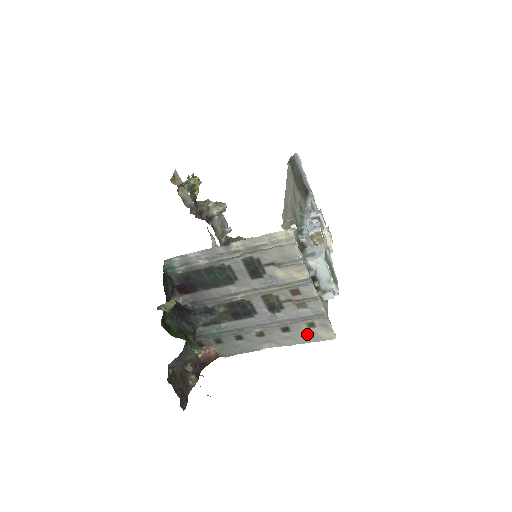
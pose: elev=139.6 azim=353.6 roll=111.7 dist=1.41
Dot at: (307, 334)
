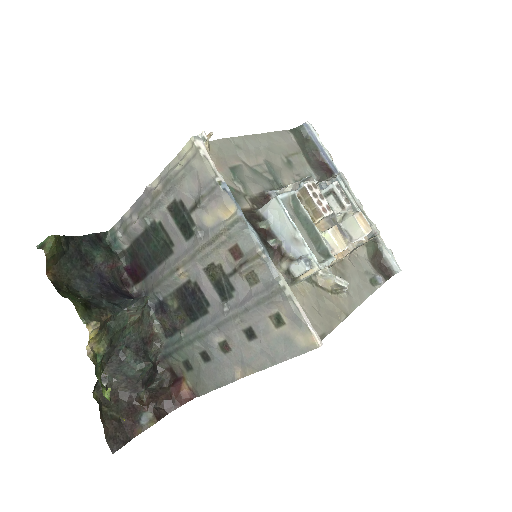
Dot at: (278, 341)
